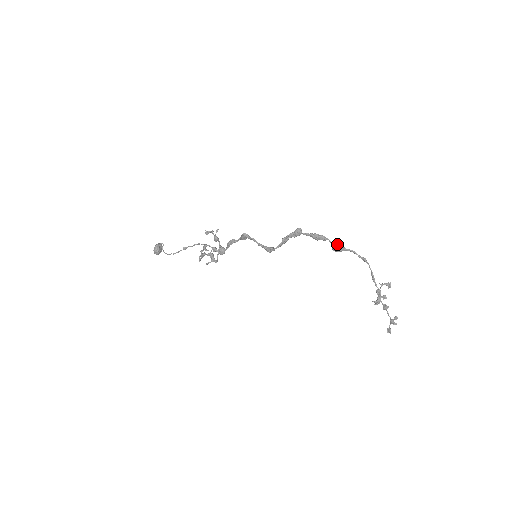
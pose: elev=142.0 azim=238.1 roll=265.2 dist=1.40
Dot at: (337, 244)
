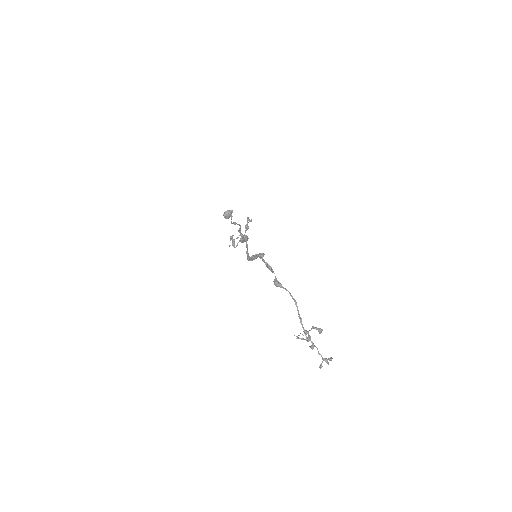
Dot at: (276, 280)
